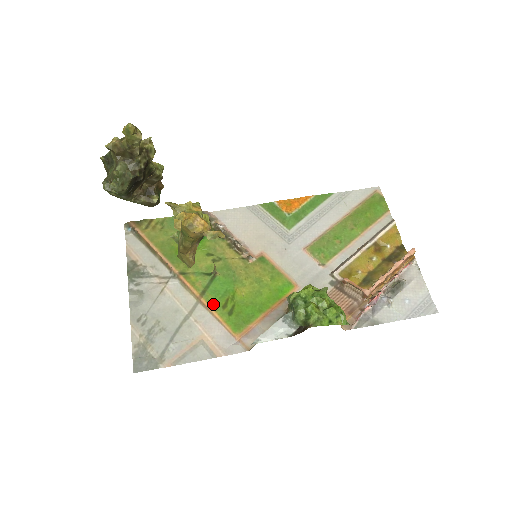
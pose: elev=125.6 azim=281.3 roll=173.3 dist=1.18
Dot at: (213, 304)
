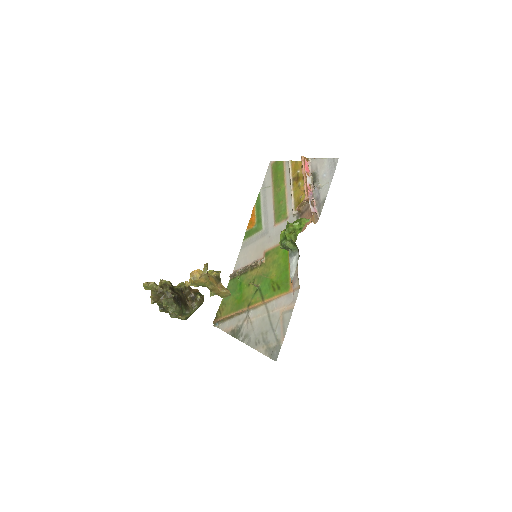
Dot at: (270, 296)
